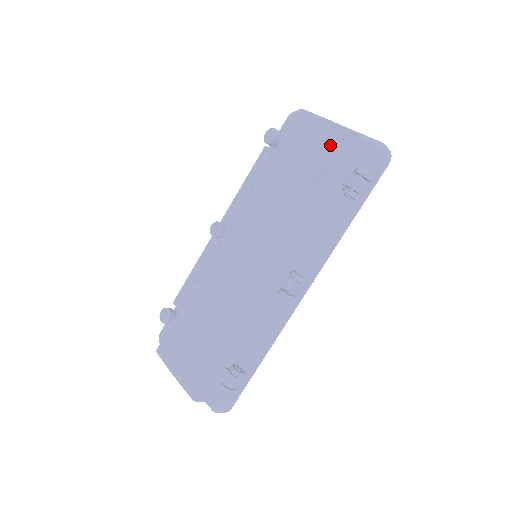
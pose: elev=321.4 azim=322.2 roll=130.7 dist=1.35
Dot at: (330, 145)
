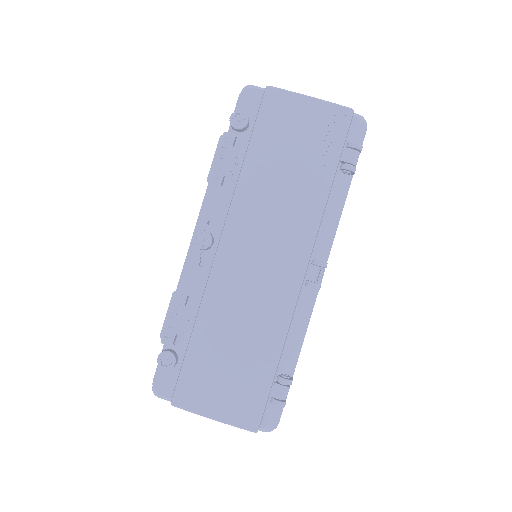
Dot at: (324, 123)
